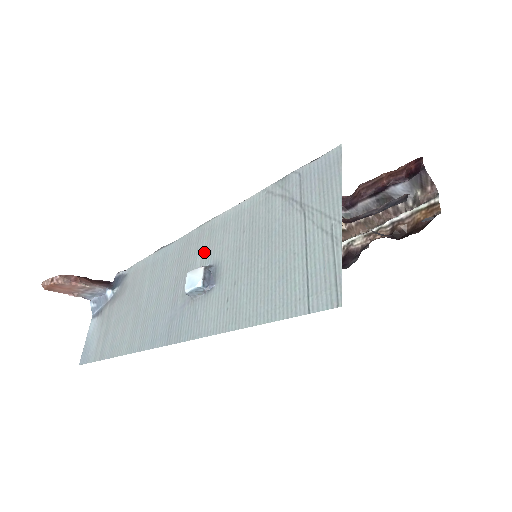
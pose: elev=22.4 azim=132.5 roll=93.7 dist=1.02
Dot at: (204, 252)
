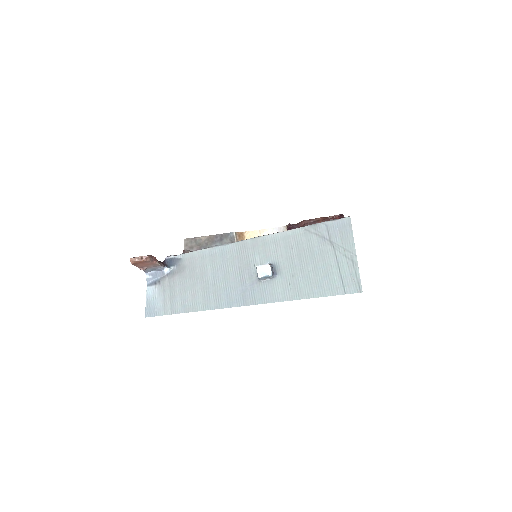
Dot at: (262, 255)
